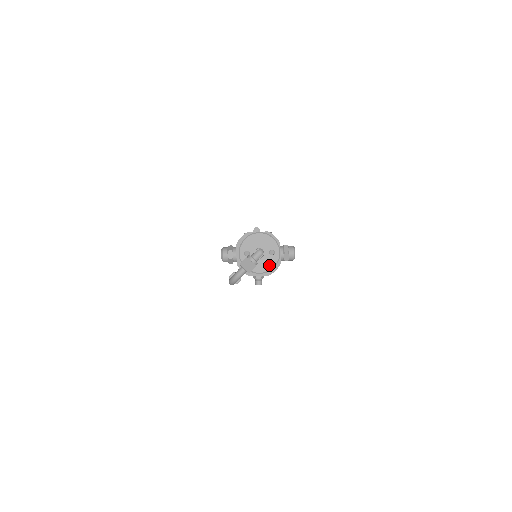
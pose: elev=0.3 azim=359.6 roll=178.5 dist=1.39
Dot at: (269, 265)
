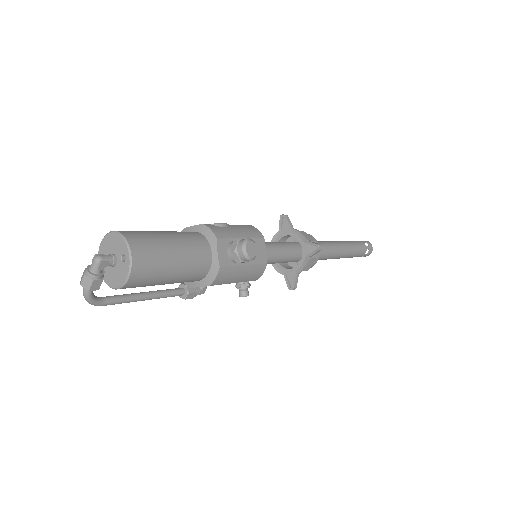
Dot at: (122, 276)
